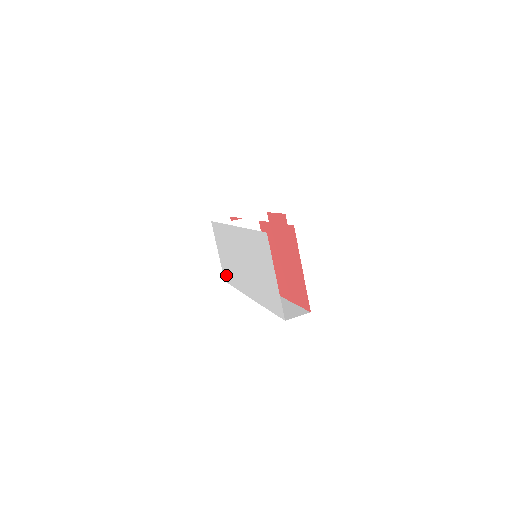
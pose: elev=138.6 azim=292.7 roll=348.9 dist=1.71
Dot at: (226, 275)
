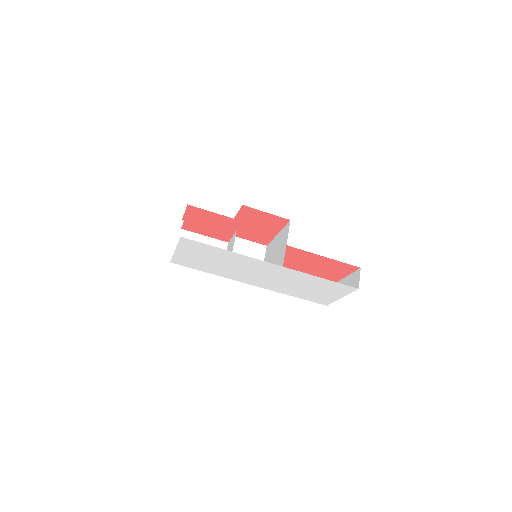
Dot at: (186, 264)
